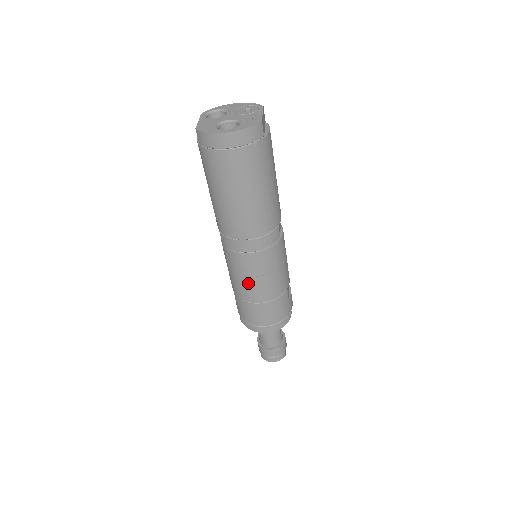
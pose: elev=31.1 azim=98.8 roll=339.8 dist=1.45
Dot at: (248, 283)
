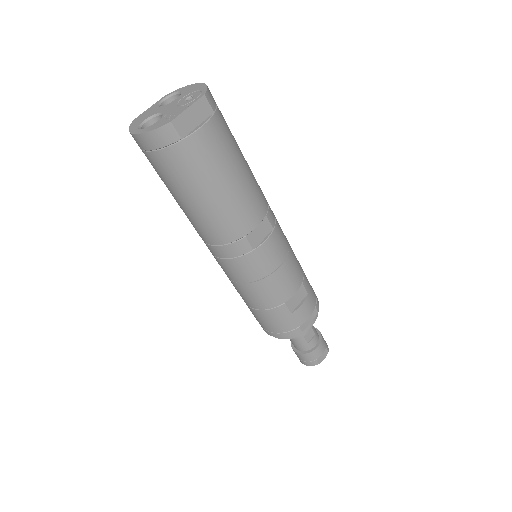
Dot at: (233, 284)
